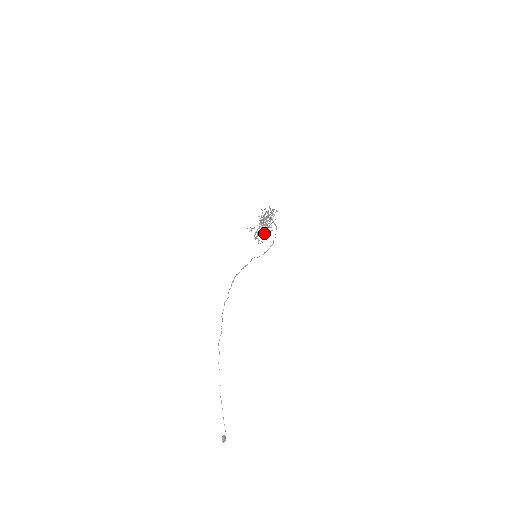
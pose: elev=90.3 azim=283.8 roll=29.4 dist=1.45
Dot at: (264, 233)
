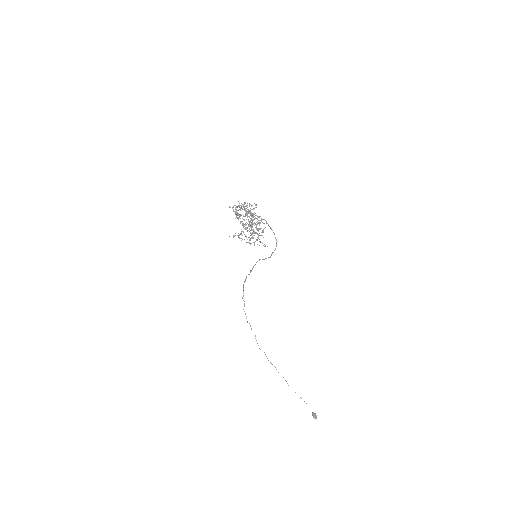
Dot at: occluded
